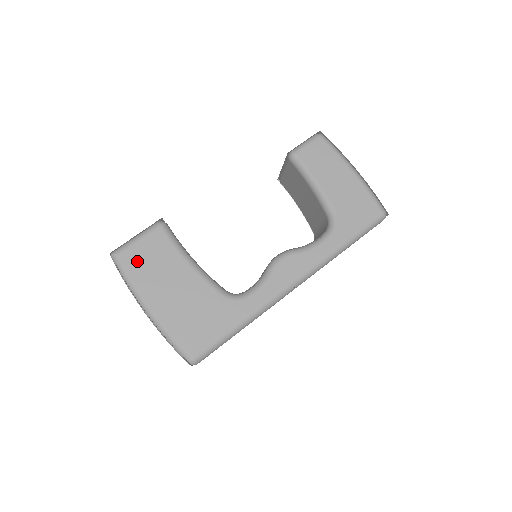
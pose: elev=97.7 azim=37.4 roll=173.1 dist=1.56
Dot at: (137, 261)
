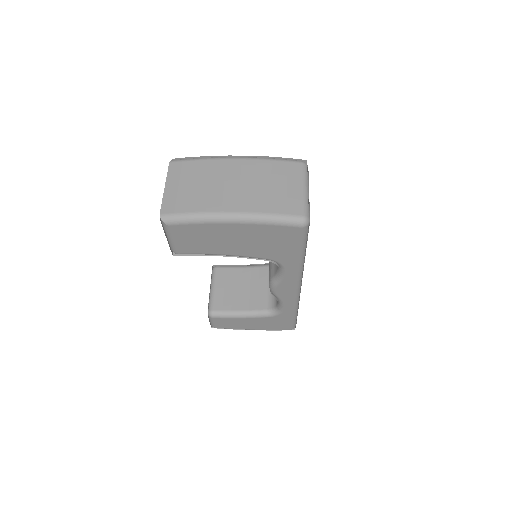
Dot at: occluded
